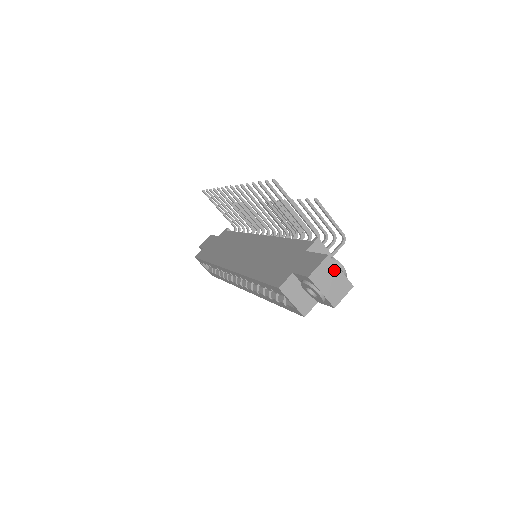
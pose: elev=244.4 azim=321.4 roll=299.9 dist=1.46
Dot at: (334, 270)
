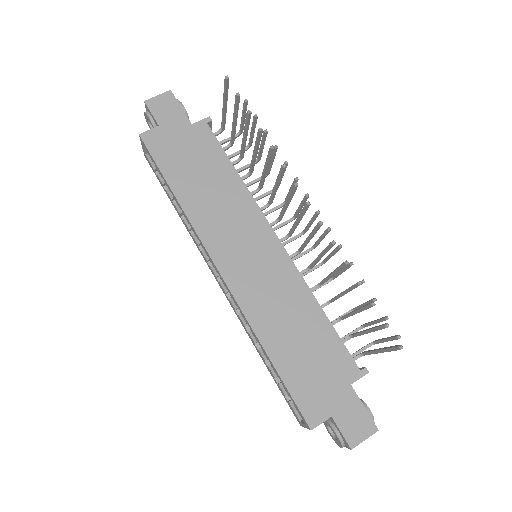
Dot at: occluded
